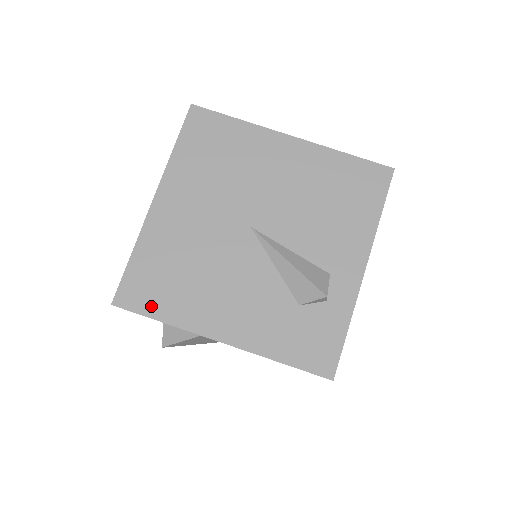
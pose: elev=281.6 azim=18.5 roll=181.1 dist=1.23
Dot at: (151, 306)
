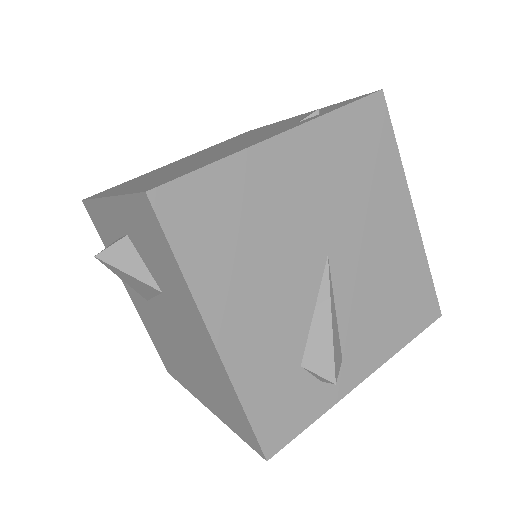
Dot at: (184, 237)
